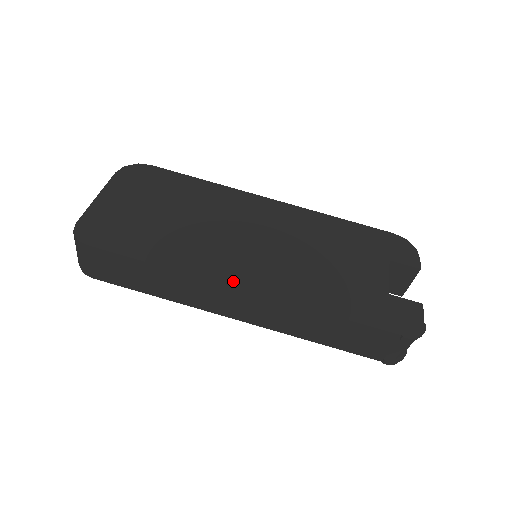
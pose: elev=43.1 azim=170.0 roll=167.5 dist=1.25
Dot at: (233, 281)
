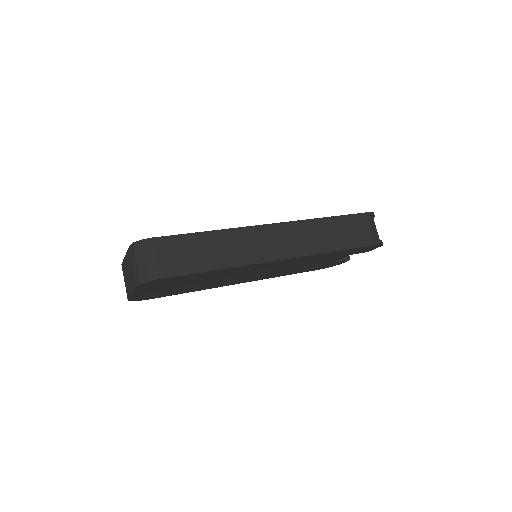
Dot at: occluded
